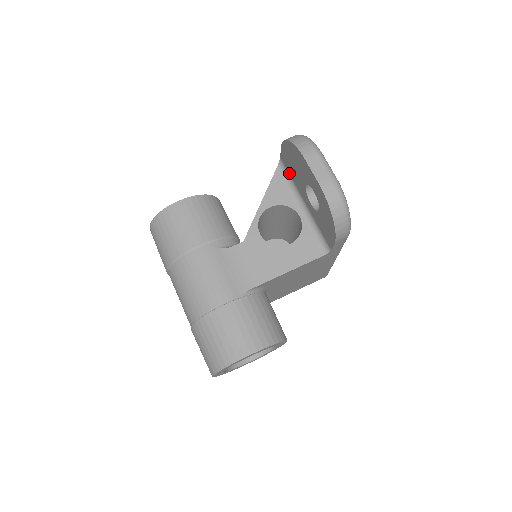
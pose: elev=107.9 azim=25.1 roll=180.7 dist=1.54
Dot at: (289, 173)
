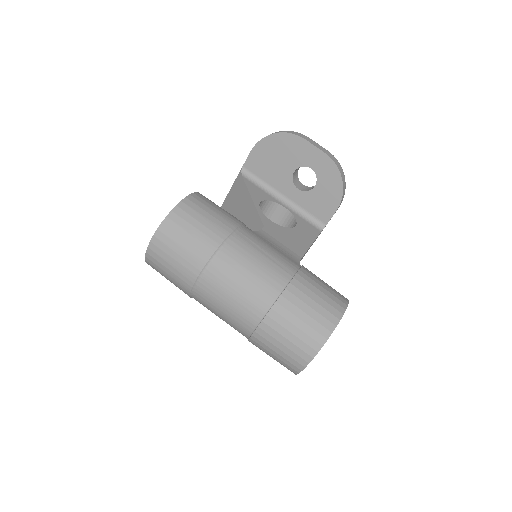
Dot at: (258, 176)
